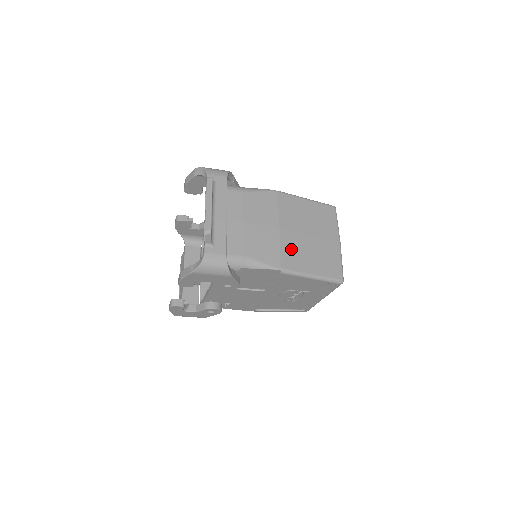
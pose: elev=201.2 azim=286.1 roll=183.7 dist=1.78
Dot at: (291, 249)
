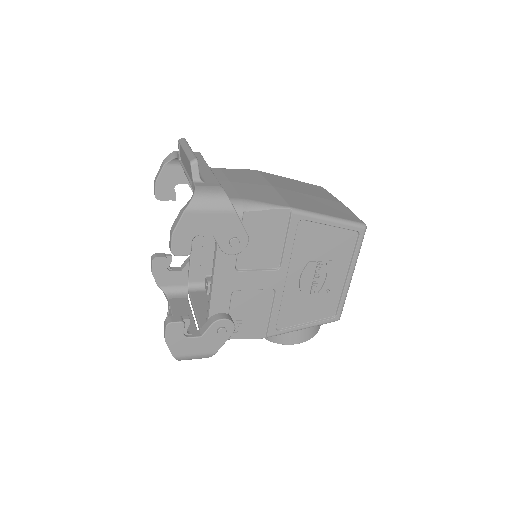
Dot at: (294, 198)
